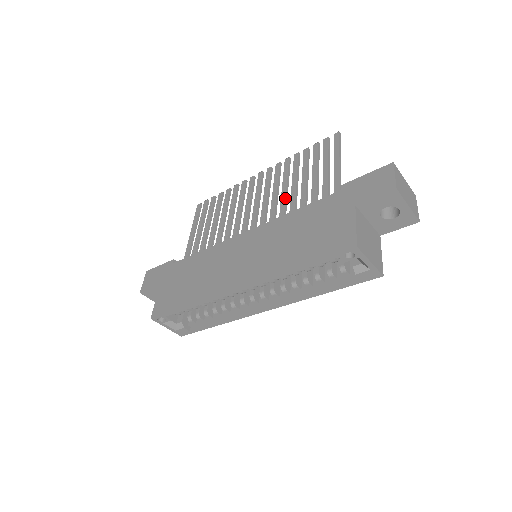
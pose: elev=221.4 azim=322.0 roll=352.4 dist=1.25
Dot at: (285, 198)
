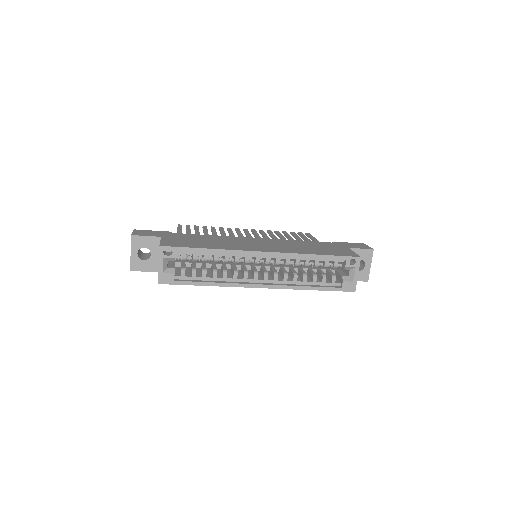
Dot at: occluded
